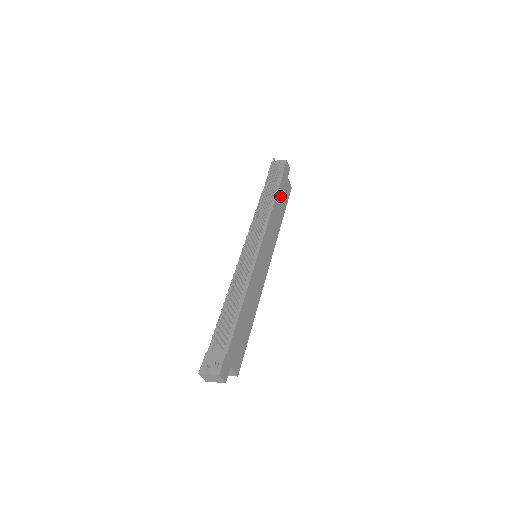
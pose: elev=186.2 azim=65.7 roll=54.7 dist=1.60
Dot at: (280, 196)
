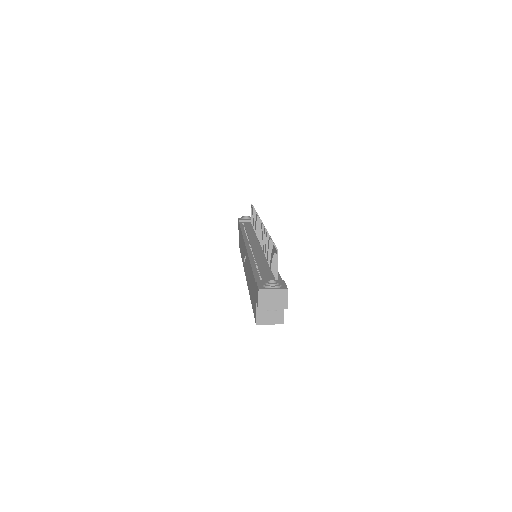
Dot at: occluded
